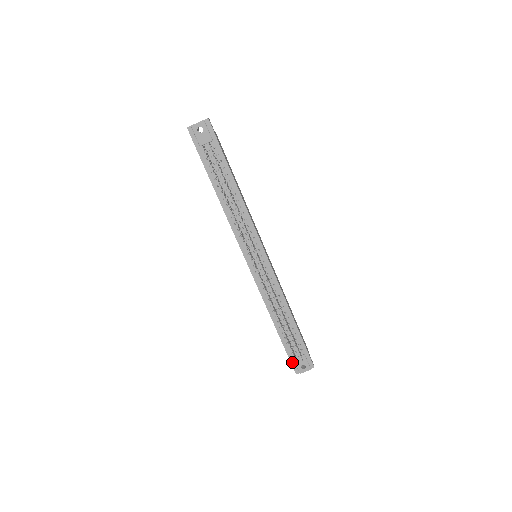
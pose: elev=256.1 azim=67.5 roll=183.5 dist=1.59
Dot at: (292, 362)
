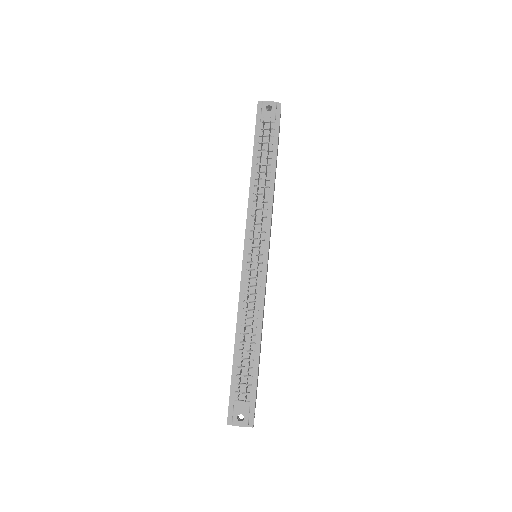
Dot at: (230, 404)
